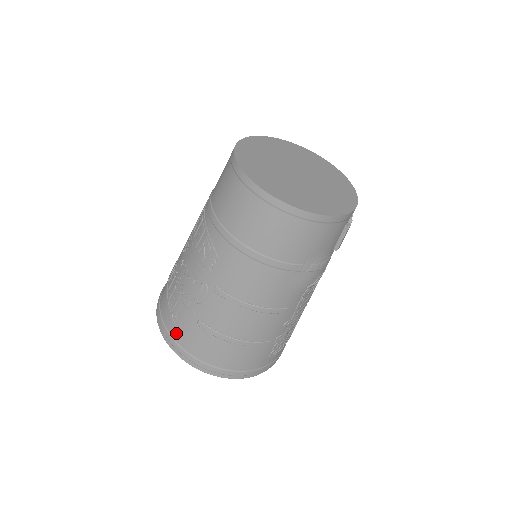
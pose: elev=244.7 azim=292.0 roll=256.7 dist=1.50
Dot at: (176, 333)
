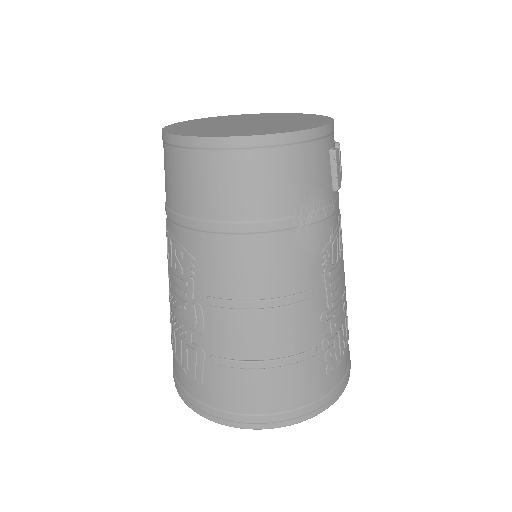
Dot at: (196, 390)
